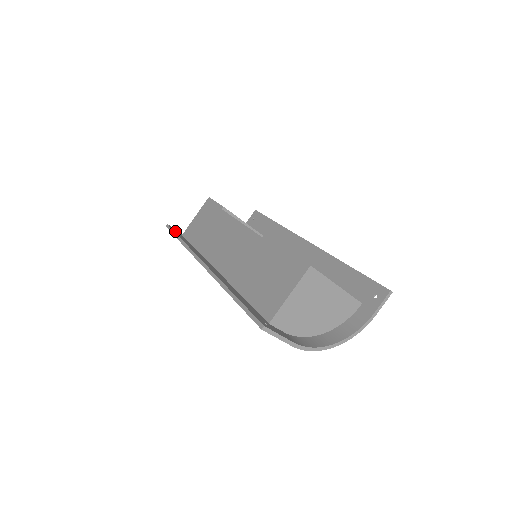
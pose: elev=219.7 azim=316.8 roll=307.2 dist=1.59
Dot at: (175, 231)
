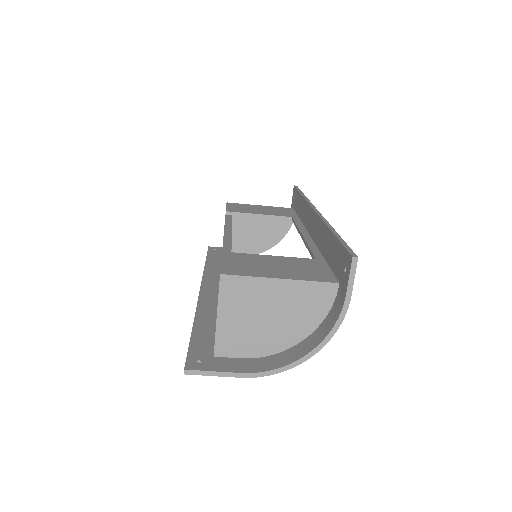
Dot at: (211, 252)
